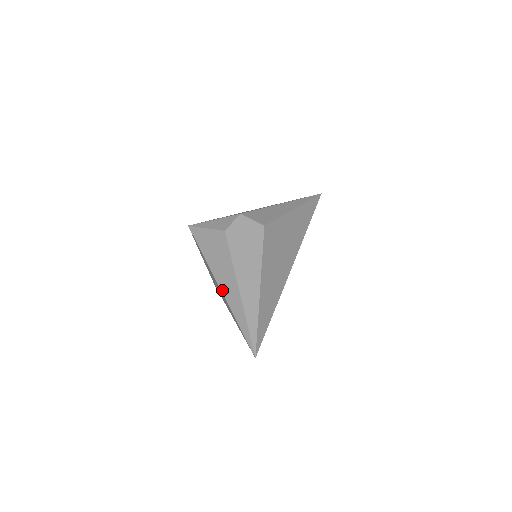
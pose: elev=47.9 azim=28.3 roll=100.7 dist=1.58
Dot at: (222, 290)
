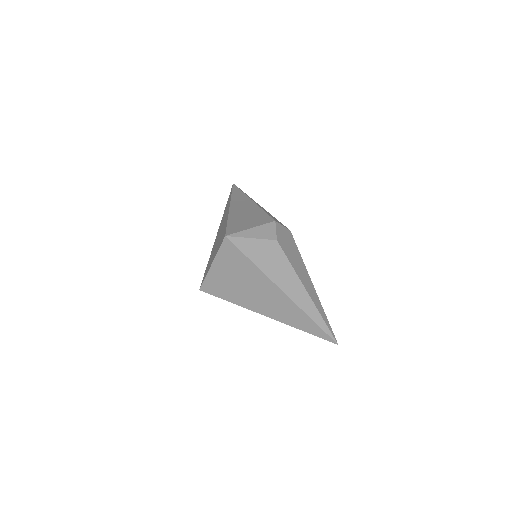
Dot at: (291, 297)
